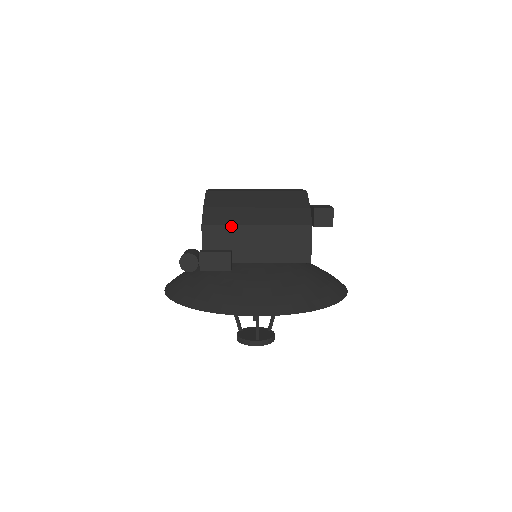
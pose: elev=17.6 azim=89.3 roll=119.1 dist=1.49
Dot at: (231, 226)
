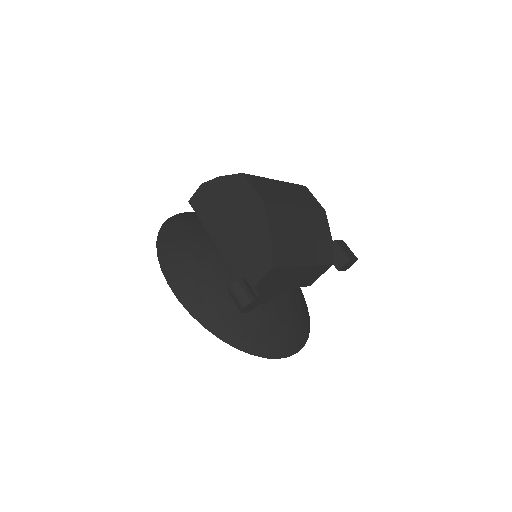
Dot at: (290, 267)
